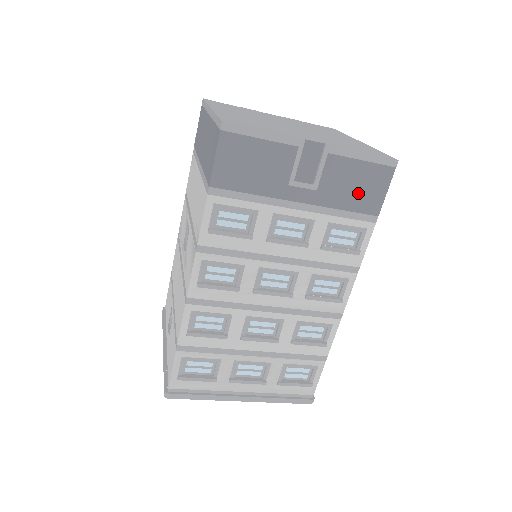
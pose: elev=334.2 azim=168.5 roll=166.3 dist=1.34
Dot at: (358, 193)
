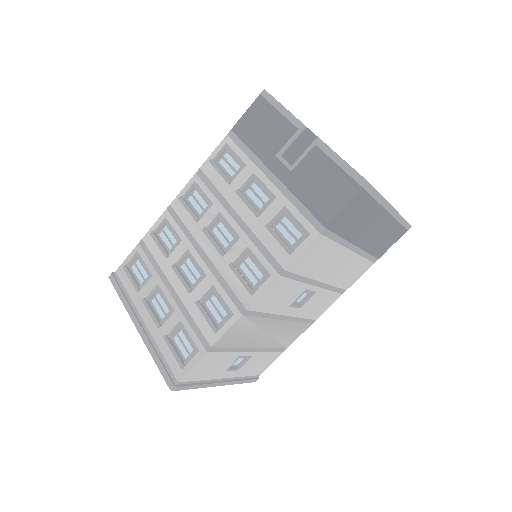
Dot at: (320, 194)
